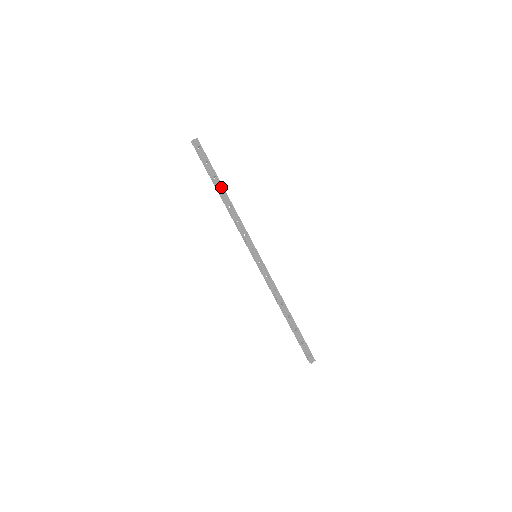
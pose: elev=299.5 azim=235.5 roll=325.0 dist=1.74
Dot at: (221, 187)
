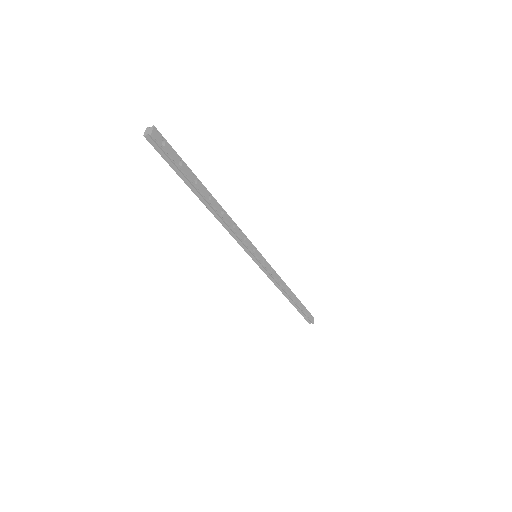
Dot at: (205, 191)
